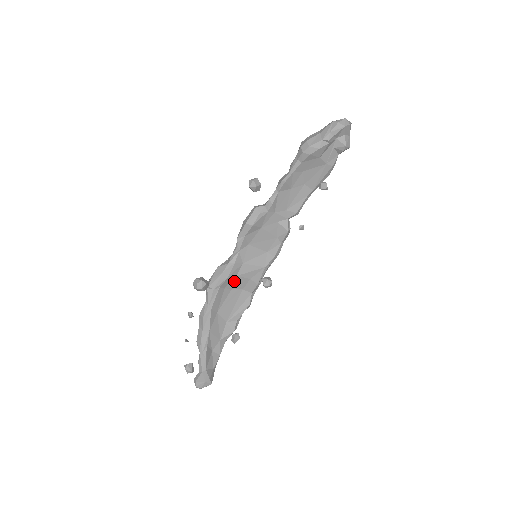
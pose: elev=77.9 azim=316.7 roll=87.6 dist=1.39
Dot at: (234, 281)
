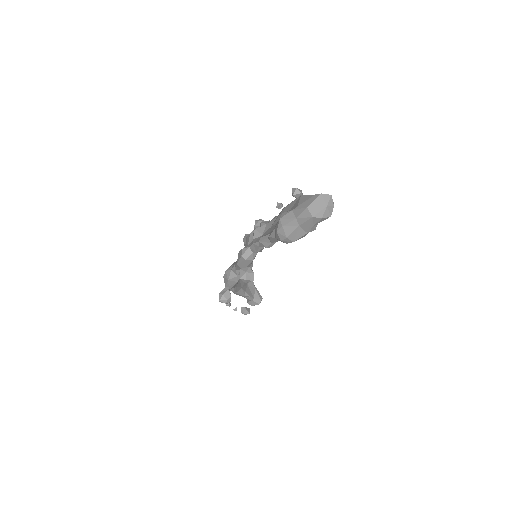
Dot at: occluded
